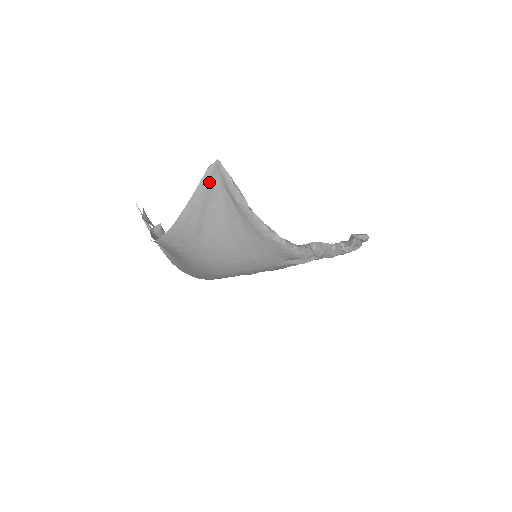
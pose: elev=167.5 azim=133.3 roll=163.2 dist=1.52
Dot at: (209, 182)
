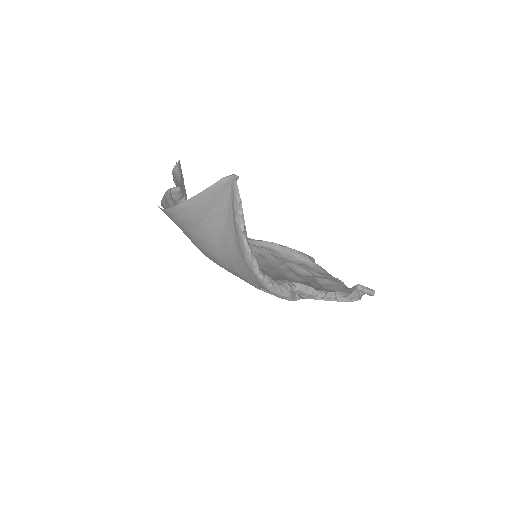
Dot at: (220, 189)
